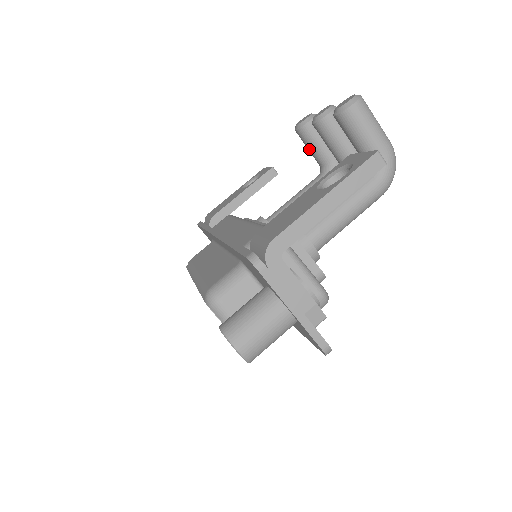
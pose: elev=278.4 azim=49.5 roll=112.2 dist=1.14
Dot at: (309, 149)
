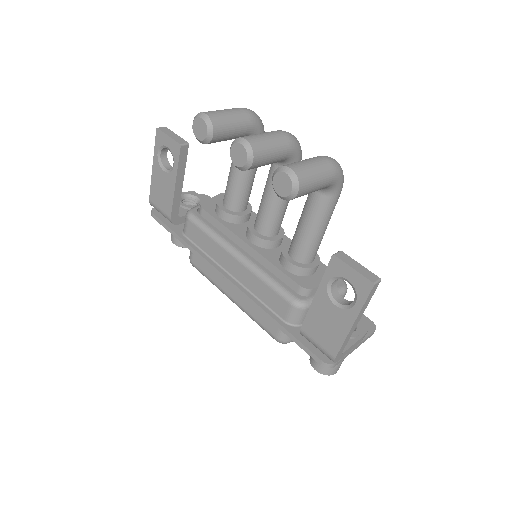
Dot at: occluded
